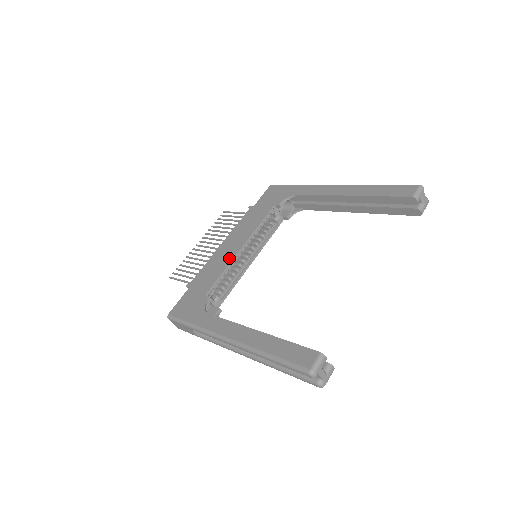
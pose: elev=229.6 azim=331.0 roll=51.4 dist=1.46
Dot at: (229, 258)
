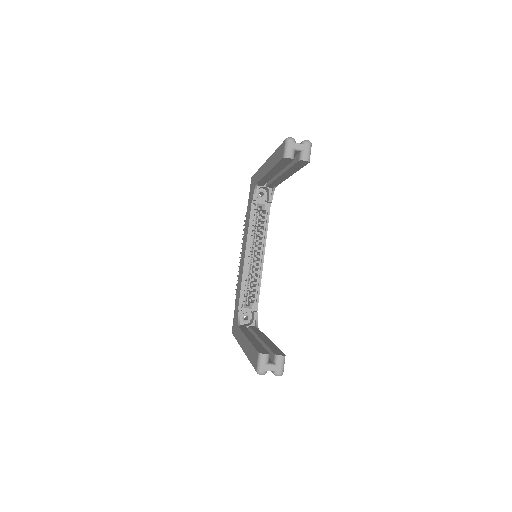
Dot at: (242, 268)
